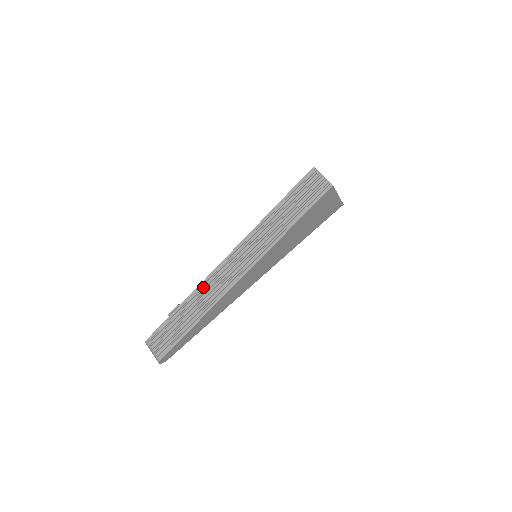
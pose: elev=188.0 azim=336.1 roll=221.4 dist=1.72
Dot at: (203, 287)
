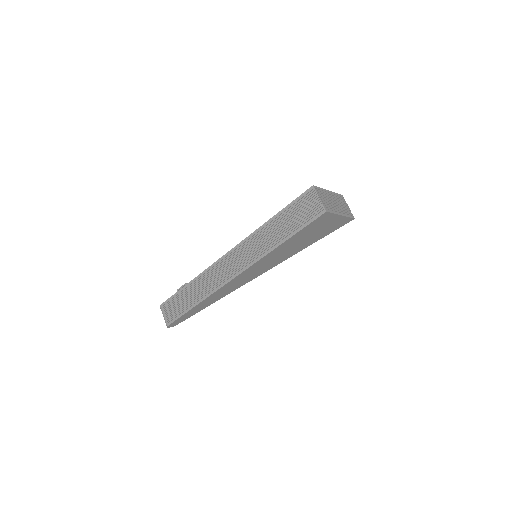
Dot at: (205, 275)
